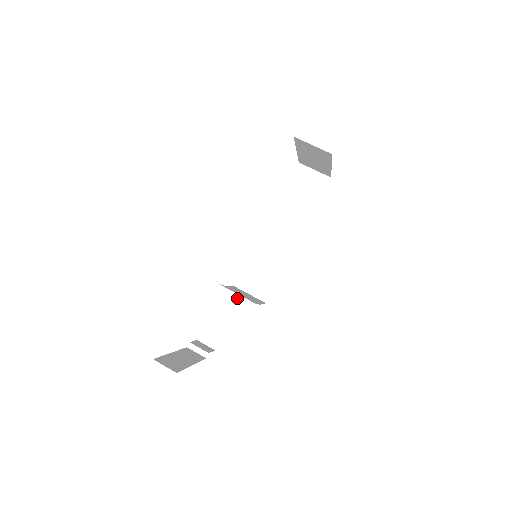
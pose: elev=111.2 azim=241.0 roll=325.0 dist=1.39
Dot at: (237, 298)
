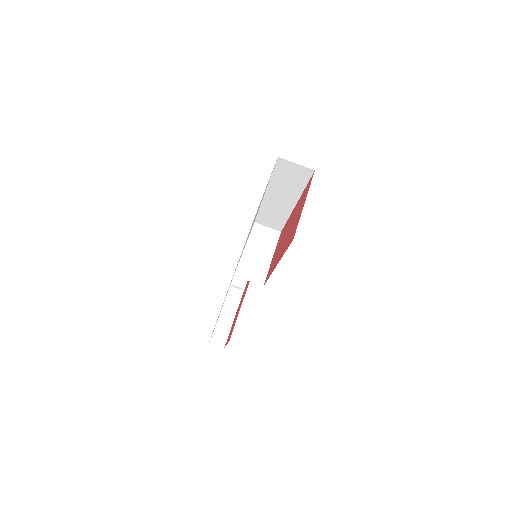
Dot at: (254, 257)
